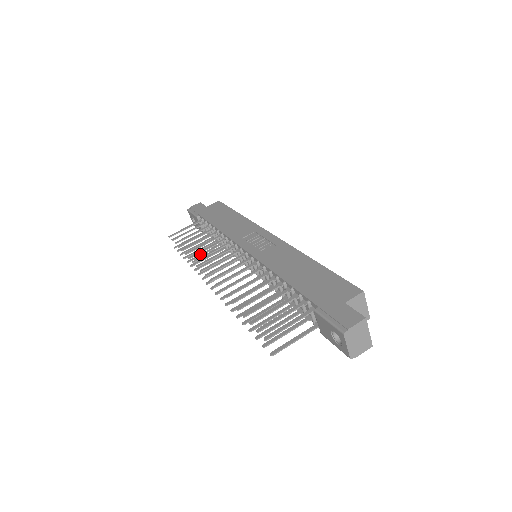
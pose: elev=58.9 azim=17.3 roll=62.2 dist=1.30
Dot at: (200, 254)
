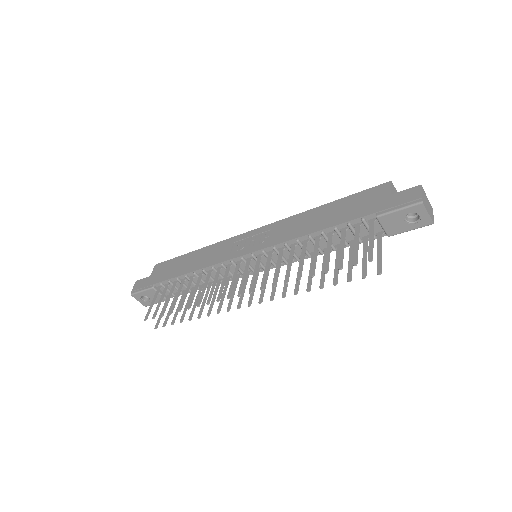
Dot at: (193, 306)
